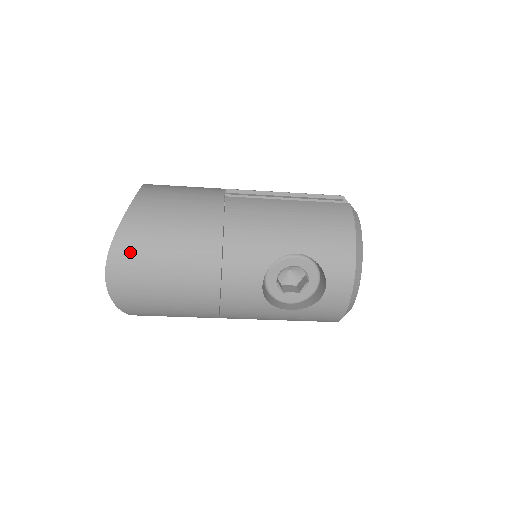
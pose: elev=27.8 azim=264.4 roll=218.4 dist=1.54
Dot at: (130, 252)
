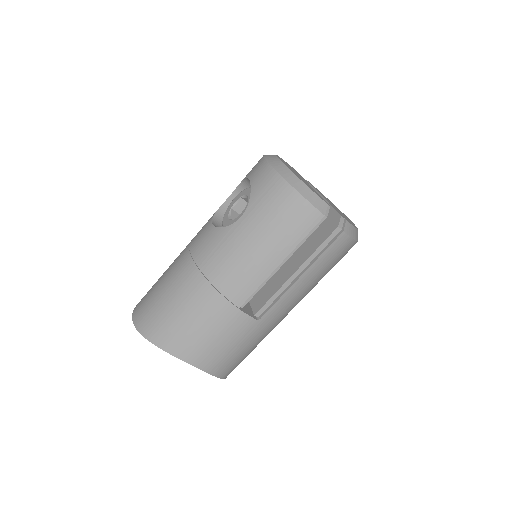
Dot at: occluded
